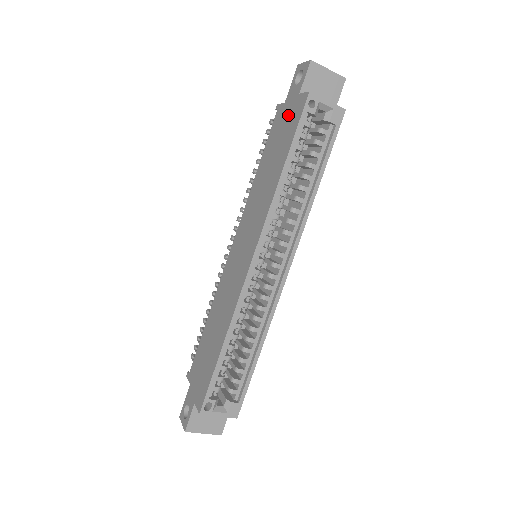
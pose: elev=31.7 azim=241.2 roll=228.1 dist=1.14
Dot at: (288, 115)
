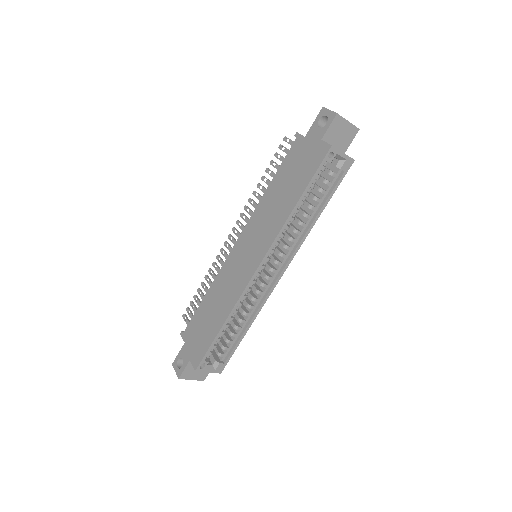
Dot at: (307, 153)
